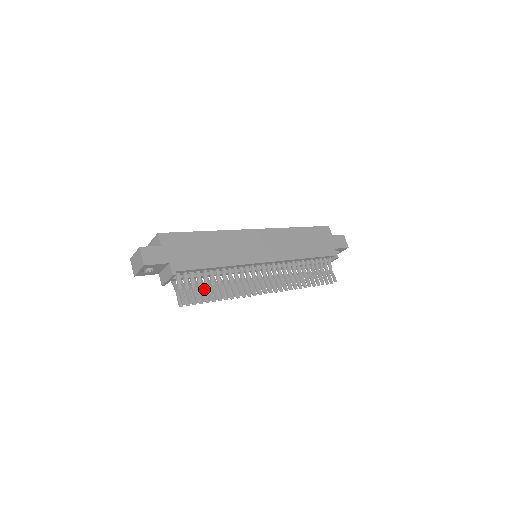
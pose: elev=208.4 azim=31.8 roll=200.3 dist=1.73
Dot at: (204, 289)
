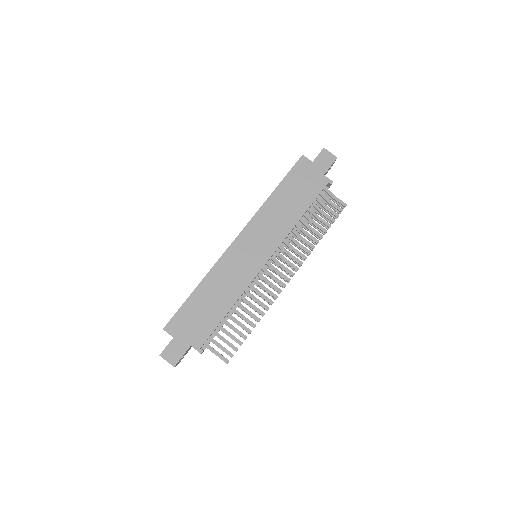
Dot at: (234, 331)
